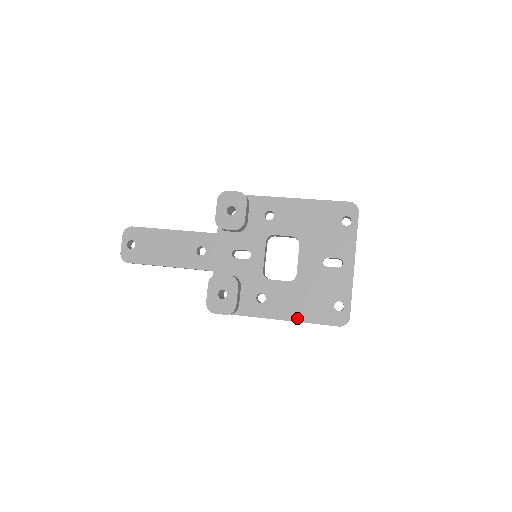
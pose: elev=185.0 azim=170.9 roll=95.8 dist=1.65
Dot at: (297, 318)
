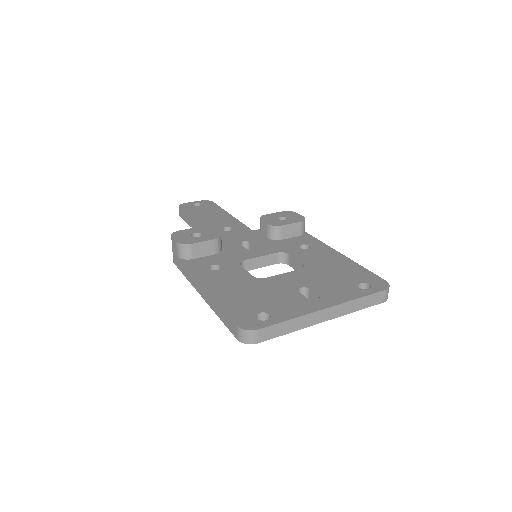
Dot at: (216, 294)
